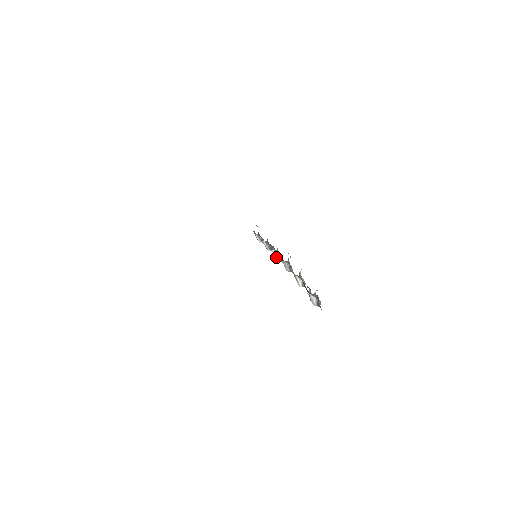
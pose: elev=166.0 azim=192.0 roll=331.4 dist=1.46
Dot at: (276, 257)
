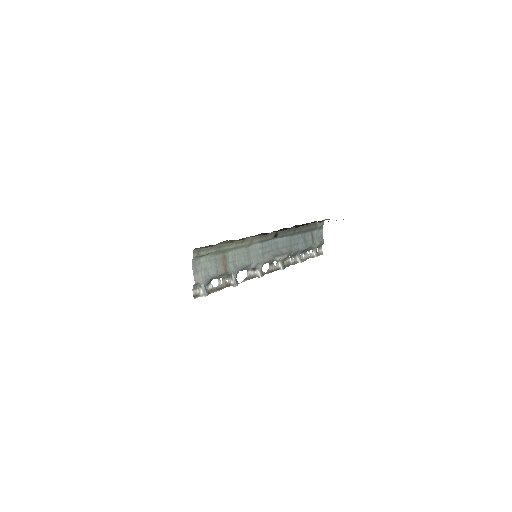
Dot at: (279, 266)
